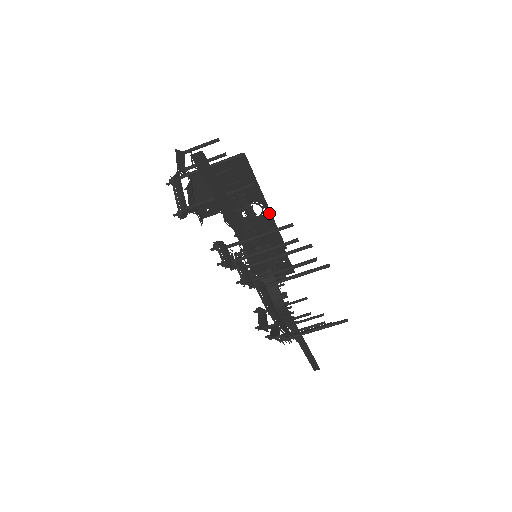
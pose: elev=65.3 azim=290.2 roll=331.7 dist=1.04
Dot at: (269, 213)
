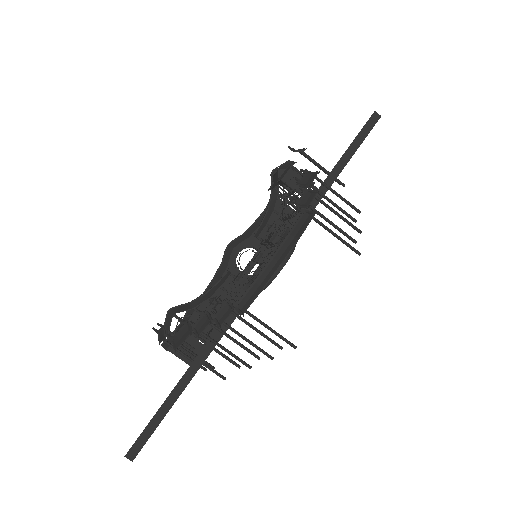
Dot at: occluded
